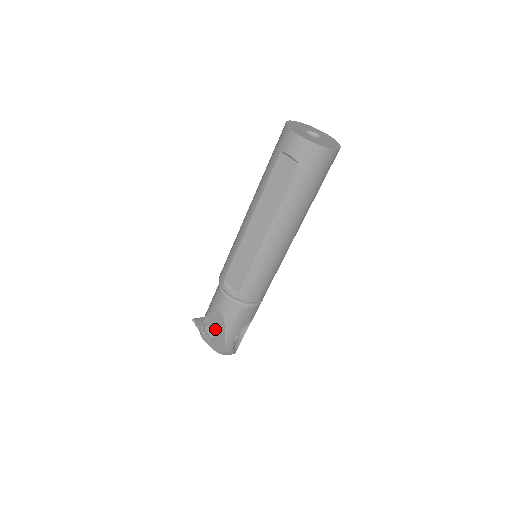
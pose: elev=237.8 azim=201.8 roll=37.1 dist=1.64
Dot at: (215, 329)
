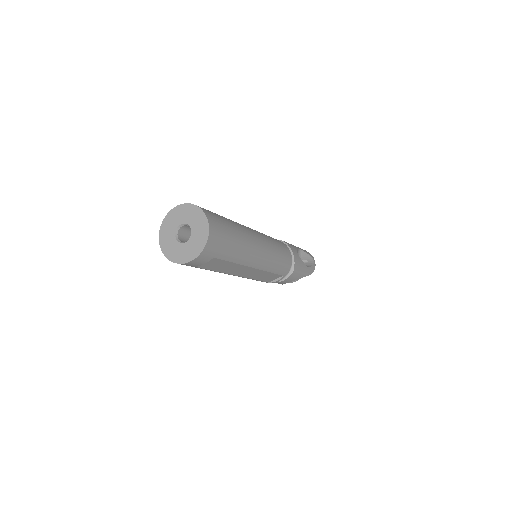
Dot at: occluded
